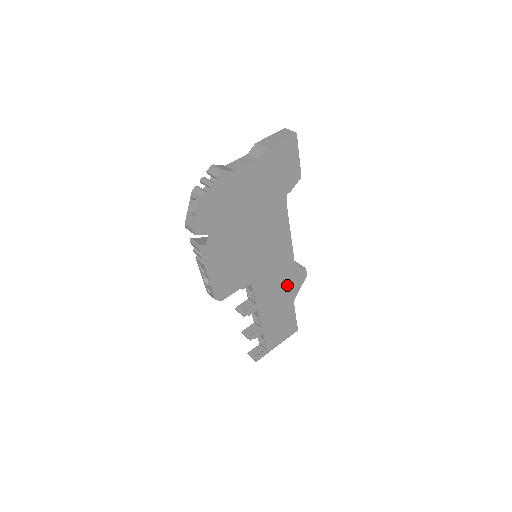
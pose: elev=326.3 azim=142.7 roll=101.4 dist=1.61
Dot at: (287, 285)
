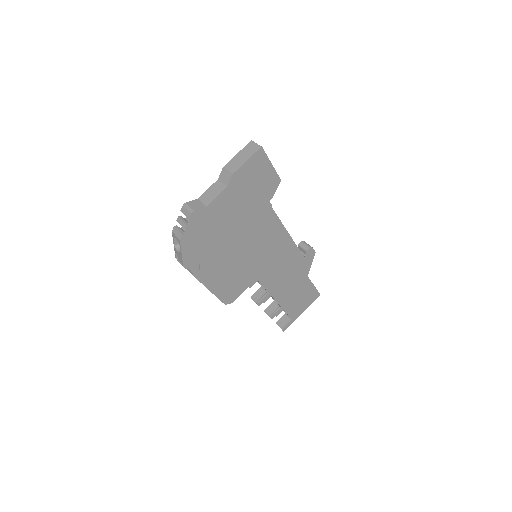
Dot at: (296, 267)
